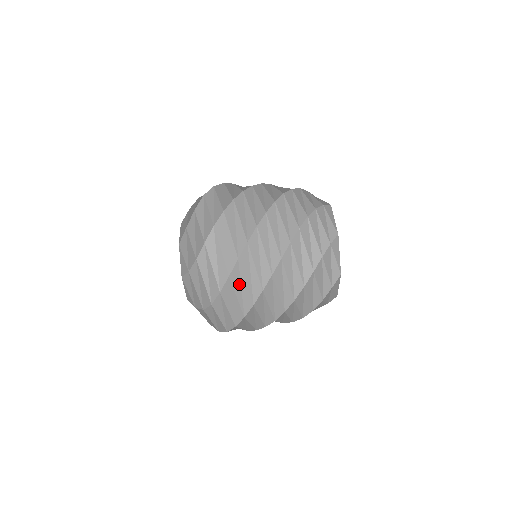
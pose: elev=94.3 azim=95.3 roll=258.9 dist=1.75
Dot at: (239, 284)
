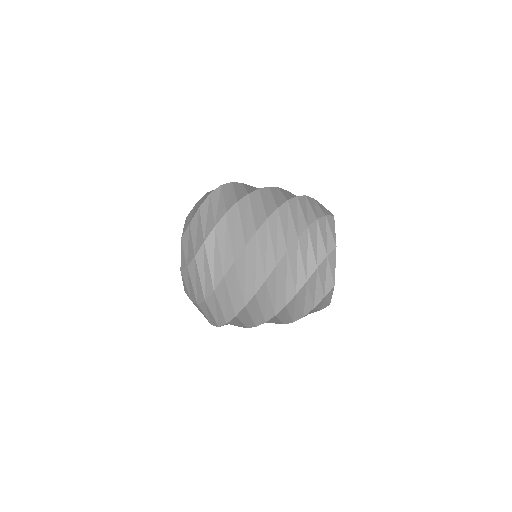
Dot at: (233, 285)
